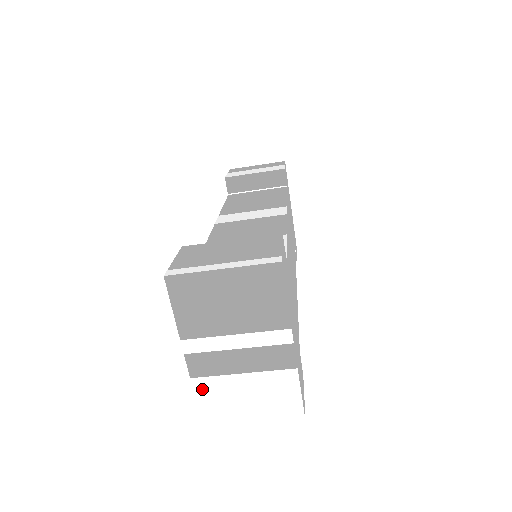
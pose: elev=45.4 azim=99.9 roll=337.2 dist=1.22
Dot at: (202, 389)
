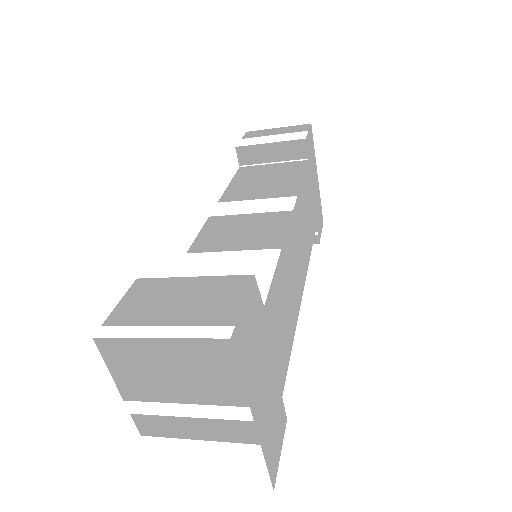
Dot at: (155, 447)
